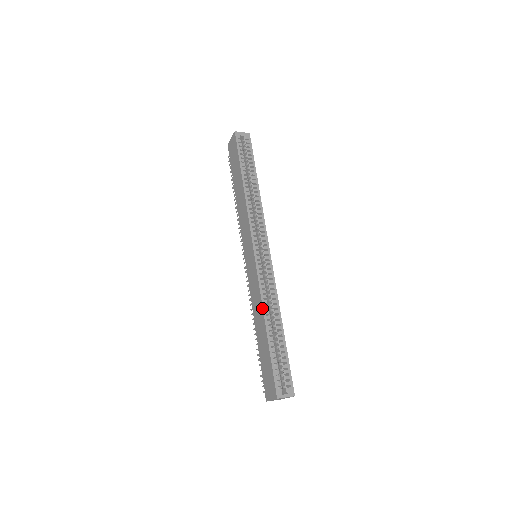
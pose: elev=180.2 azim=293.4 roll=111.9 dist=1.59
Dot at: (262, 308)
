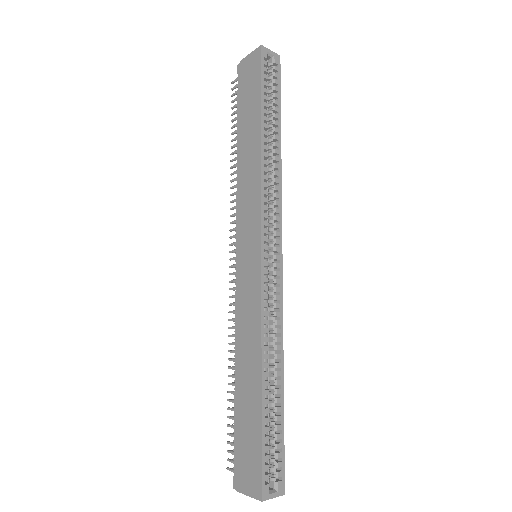
Dot at: (260, 349)
